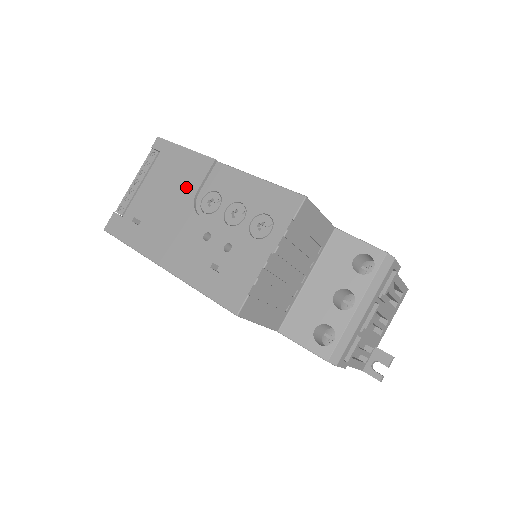
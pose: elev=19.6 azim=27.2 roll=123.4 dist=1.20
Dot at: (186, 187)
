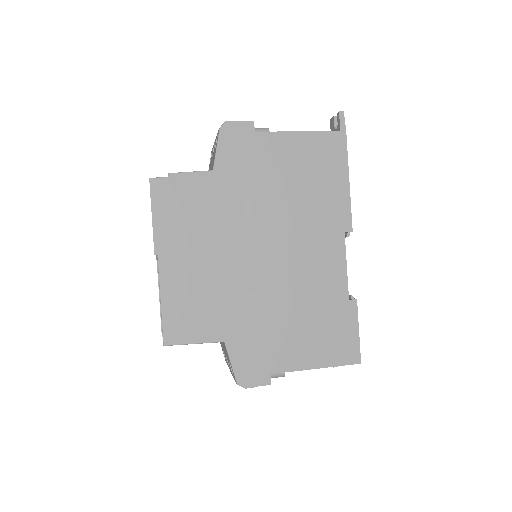
Dot at: occluded
